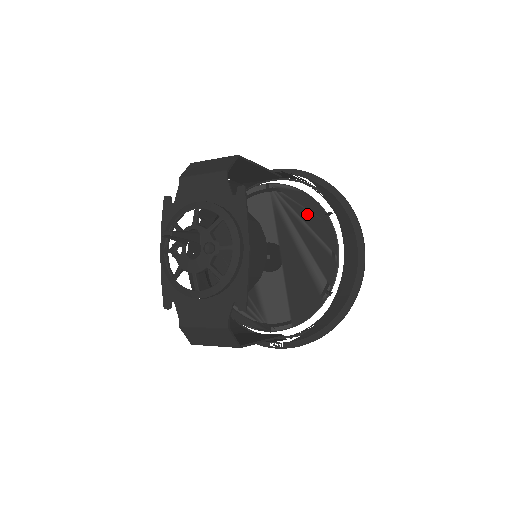
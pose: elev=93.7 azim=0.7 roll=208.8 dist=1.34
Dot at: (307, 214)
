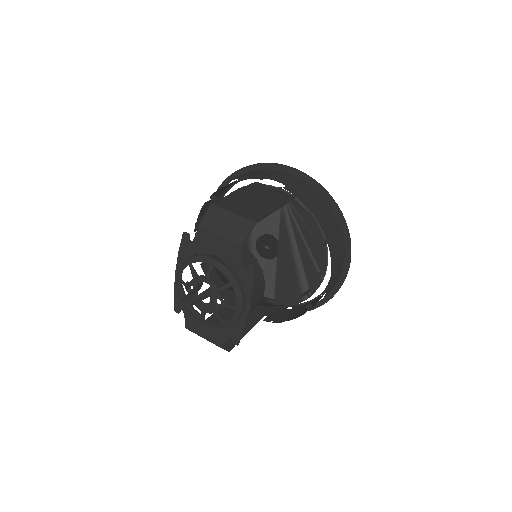
Dot at: (308, 234)
